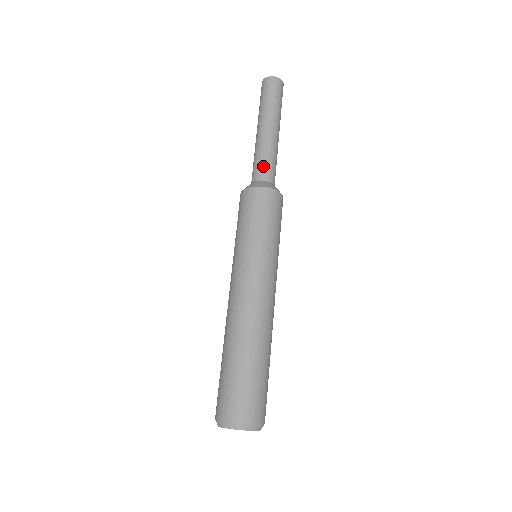
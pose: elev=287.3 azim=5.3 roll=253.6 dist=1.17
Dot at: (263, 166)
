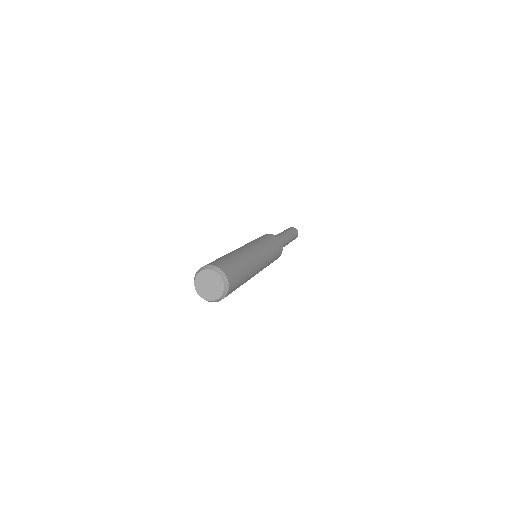
Dot at: occluded
